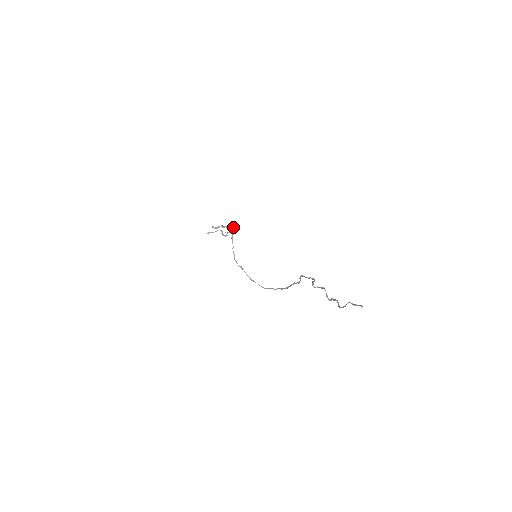
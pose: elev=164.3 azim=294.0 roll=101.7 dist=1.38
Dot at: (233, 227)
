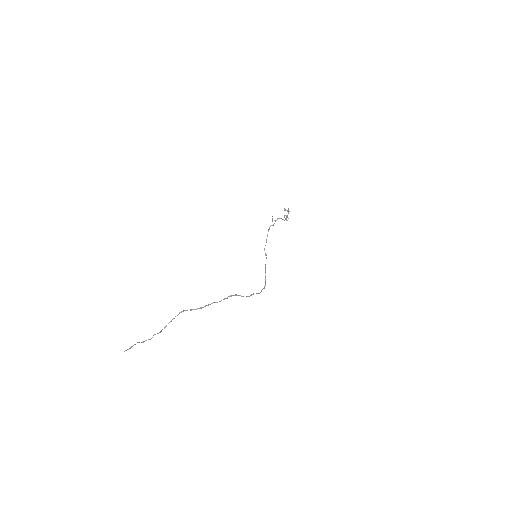
Dot at: (279, 218)
